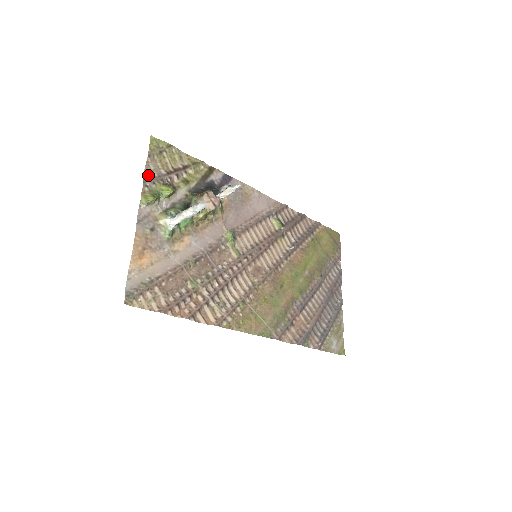
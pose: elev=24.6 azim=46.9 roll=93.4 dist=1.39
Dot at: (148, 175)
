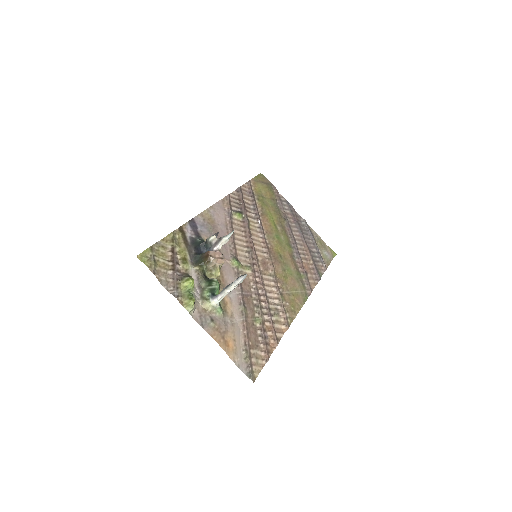
Dot at: (168, 287)
